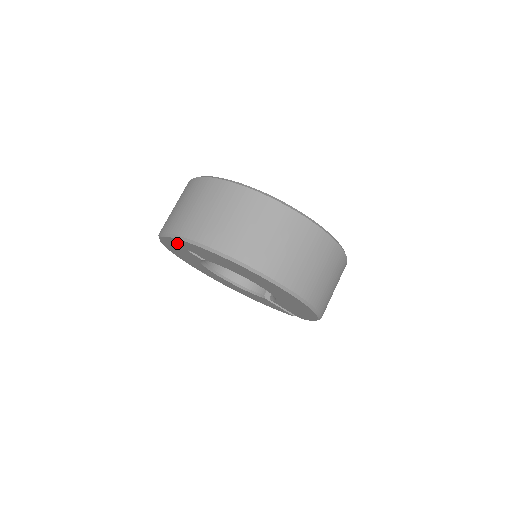
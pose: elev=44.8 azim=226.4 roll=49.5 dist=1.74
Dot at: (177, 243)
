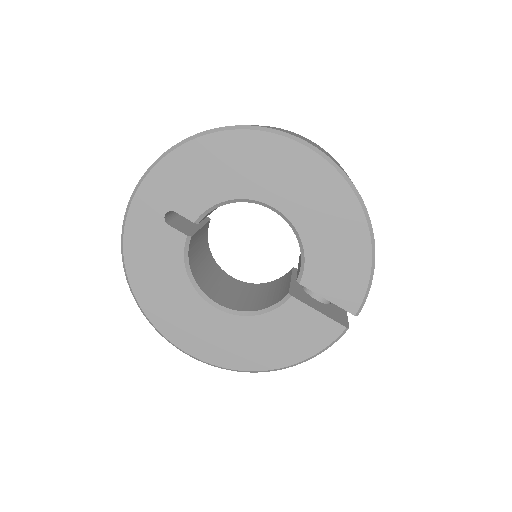
Dot at: (149, 204)
